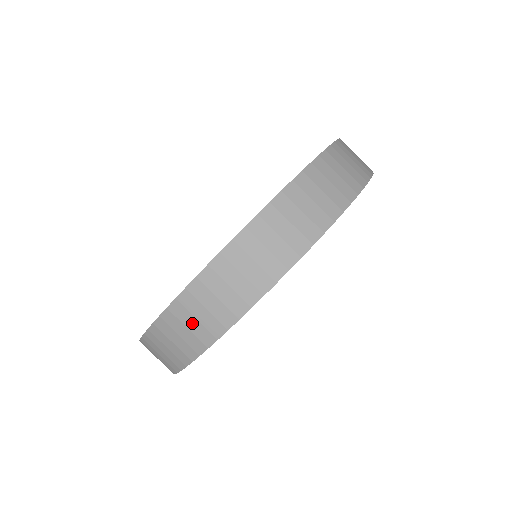
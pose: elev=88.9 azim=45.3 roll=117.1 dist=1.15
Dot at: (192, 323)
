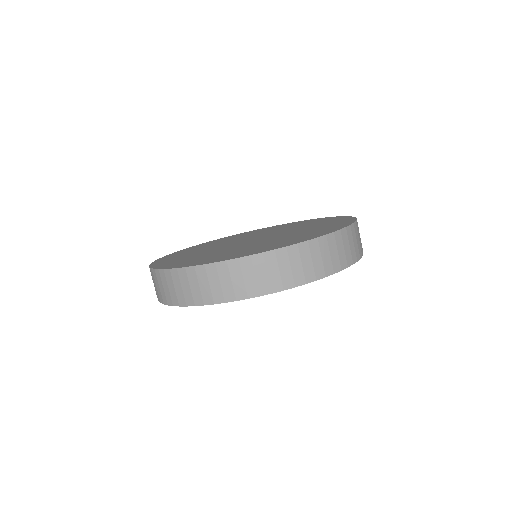
Dot at: occluded
